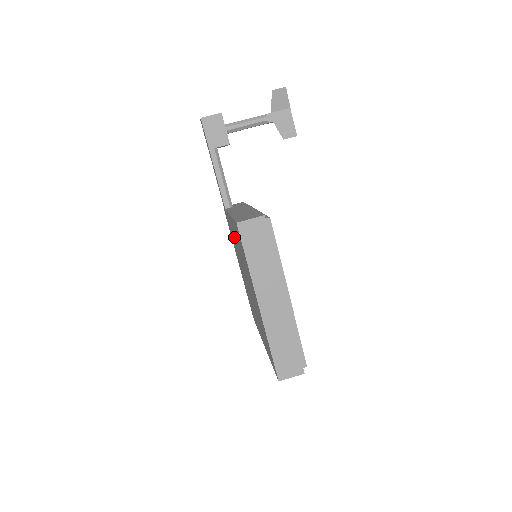
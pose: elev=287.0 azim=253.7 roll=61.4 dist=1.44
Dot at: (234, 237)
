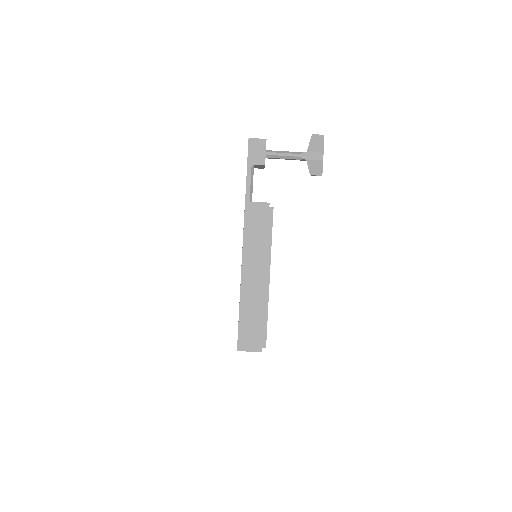
Dot at: occluded
